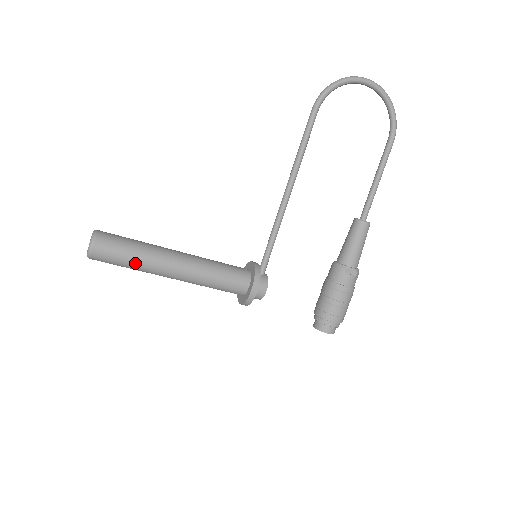
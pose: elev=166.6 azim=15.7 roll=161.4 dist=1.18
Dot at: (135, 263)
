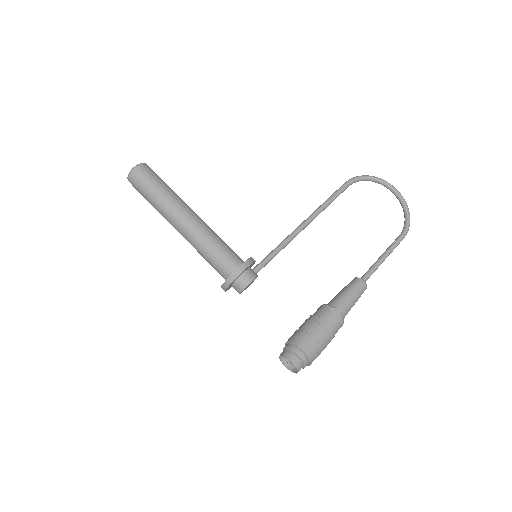
Dot at: (160, 195)
